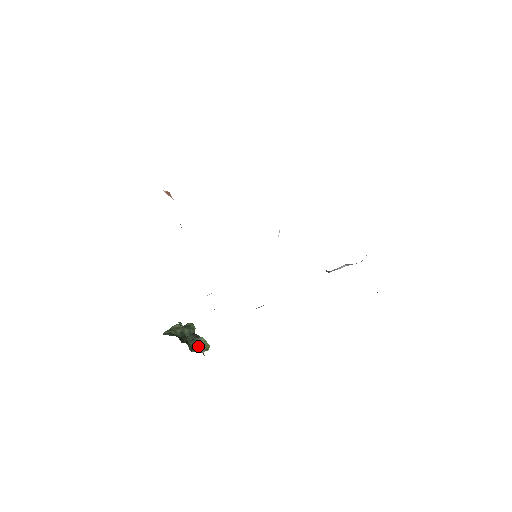
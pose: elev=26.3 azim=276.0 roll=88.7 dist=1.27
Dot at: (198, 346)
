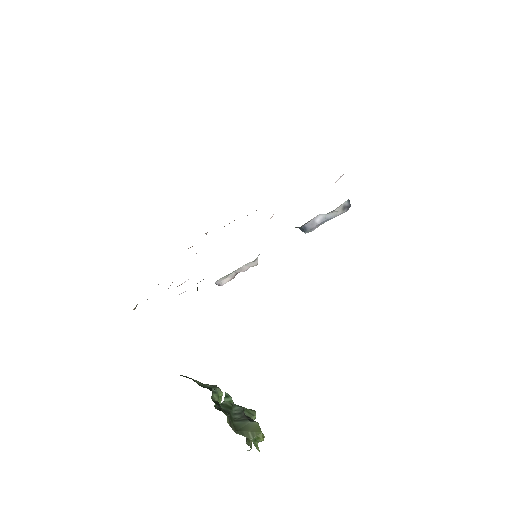
Dot at: (246, 429)
